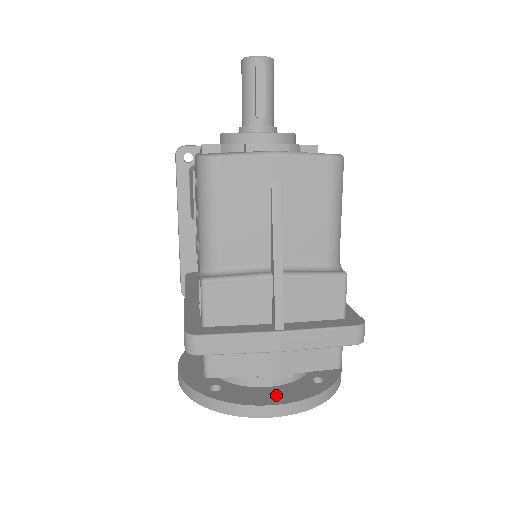
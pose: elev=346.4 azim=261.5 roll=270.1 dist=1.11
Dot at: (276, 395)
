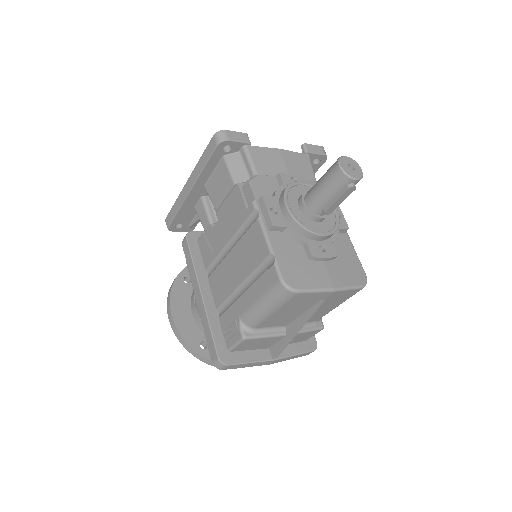
Dot at: occluded
